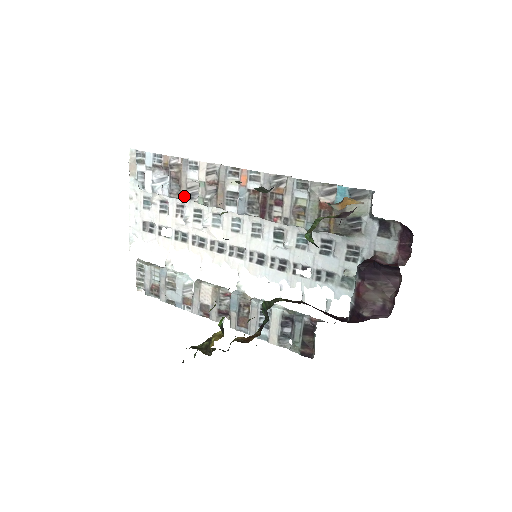
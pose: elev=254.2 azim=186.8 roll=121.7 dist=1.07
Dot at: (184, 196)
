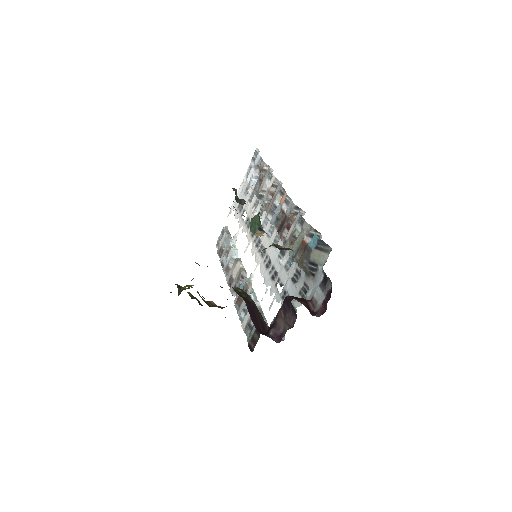
Dot at: (258, 195)
